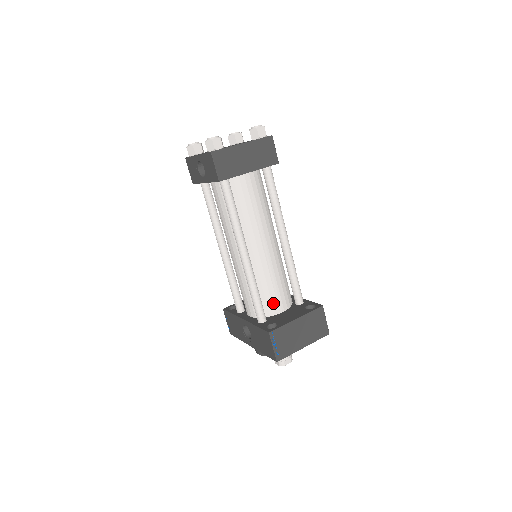
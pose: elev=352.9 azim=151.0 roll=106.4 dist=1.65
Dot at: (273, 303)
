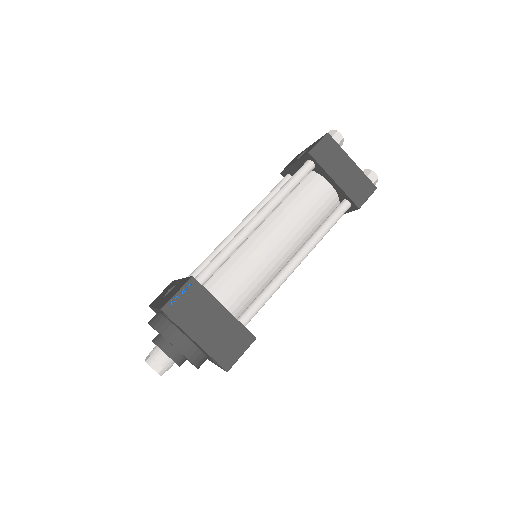
Dot at: (222, 288)
